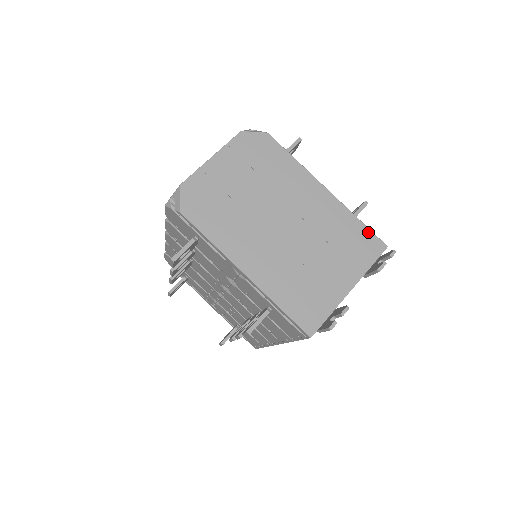
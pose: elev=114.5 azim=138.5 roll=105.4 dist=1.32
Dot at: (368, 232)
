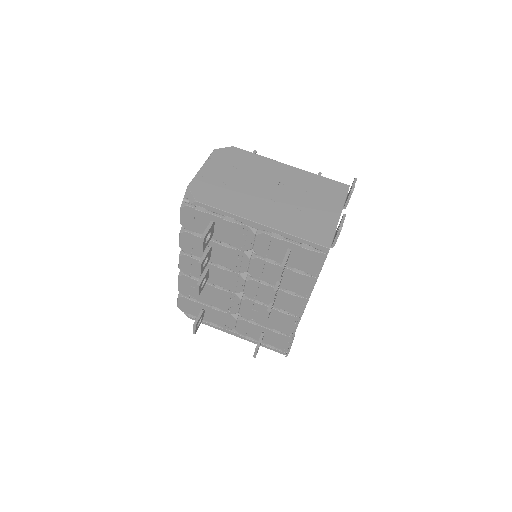
Dot at: (332, 181)
